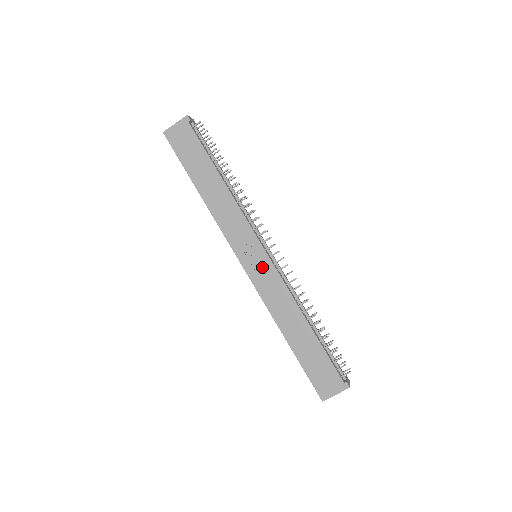
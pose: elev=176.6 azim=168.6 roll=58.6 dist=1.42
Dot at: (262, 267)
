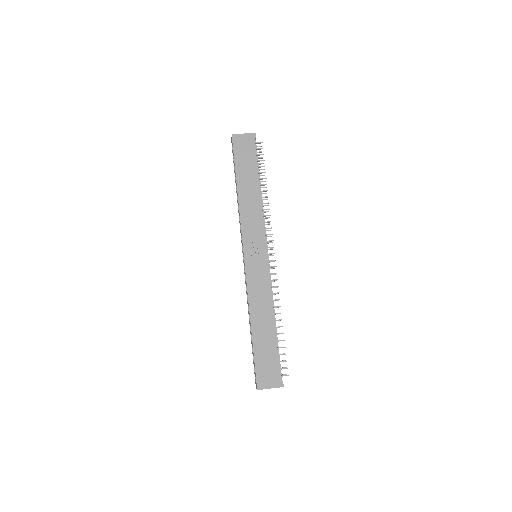
Dot at: (259, 265)
